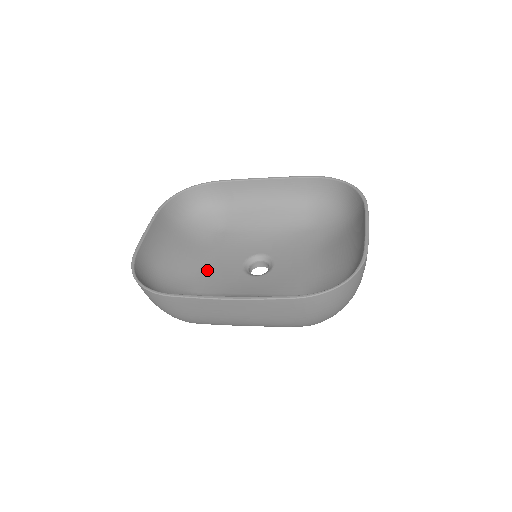
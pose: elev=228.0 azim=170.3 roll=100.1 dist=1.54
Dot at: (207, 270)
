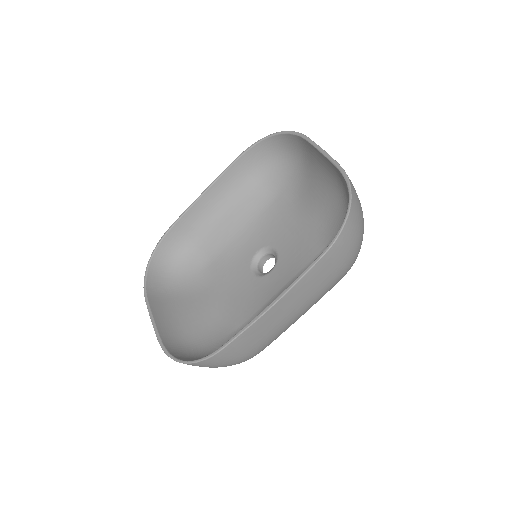
Dot at: (228, 303)
